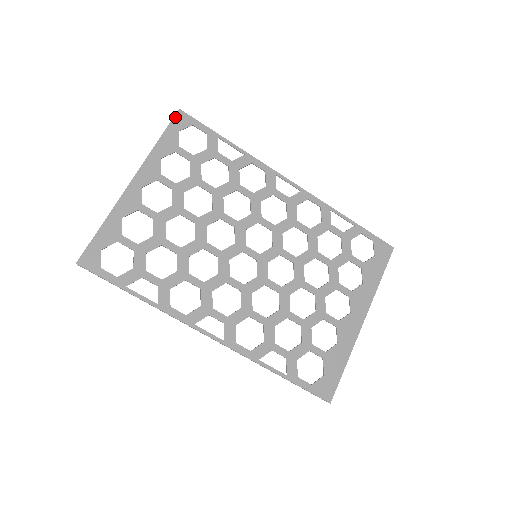
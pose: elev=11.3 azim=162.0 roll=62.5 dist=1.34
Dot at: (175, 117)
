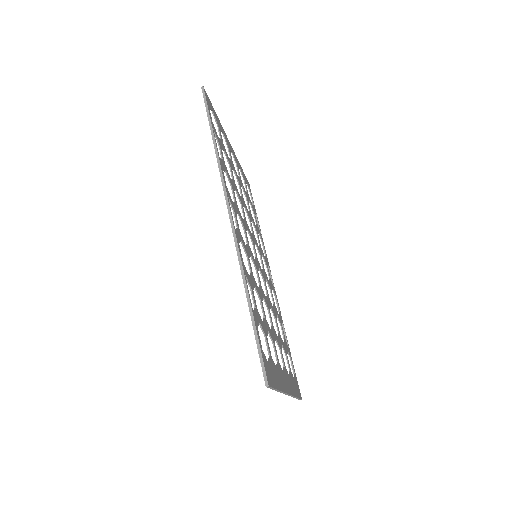
Dot at: occluded
